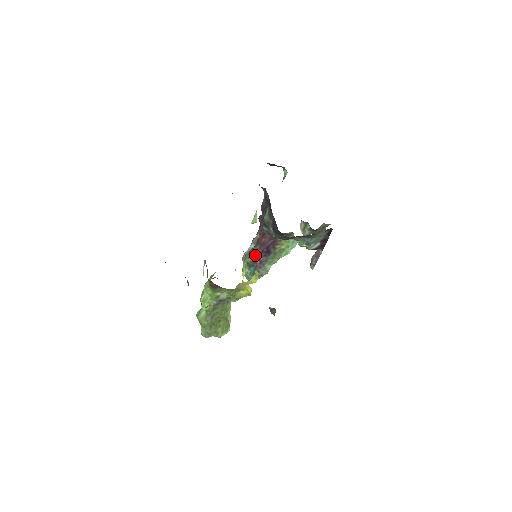
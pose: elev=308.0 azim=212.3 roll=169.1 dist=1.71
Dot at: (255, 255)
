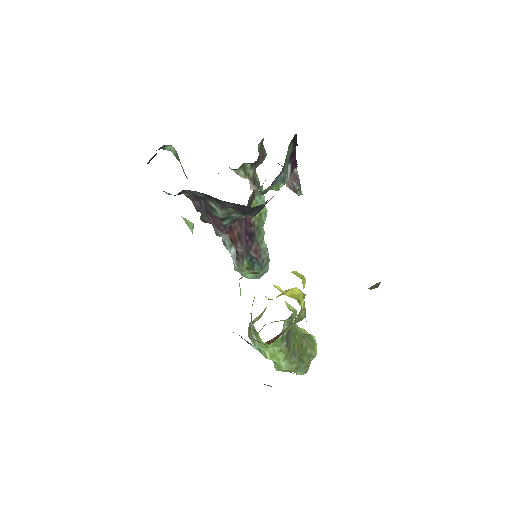
Dot at: (245, 254)
